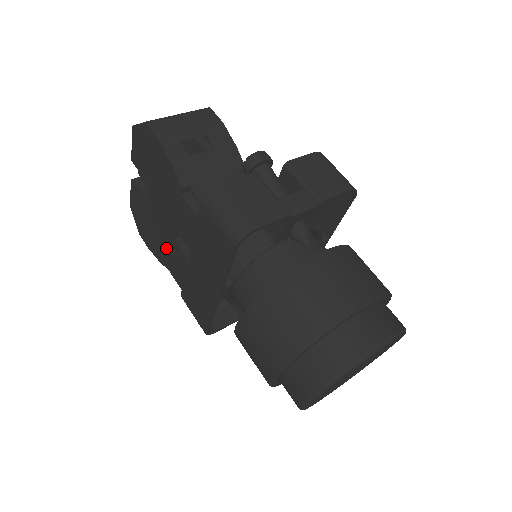
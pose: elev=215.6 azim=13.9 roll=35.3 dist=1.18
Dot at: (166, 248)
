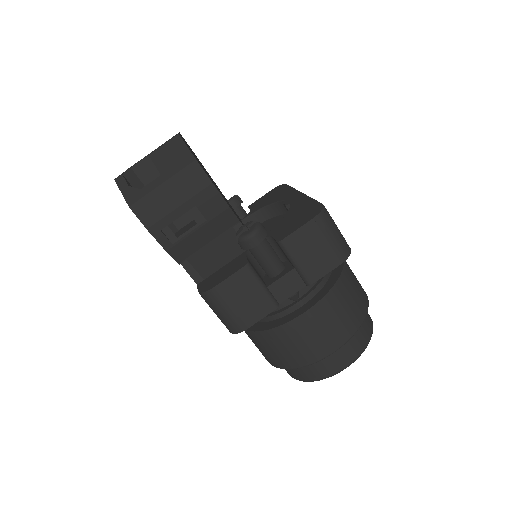
Dot at: occluded
